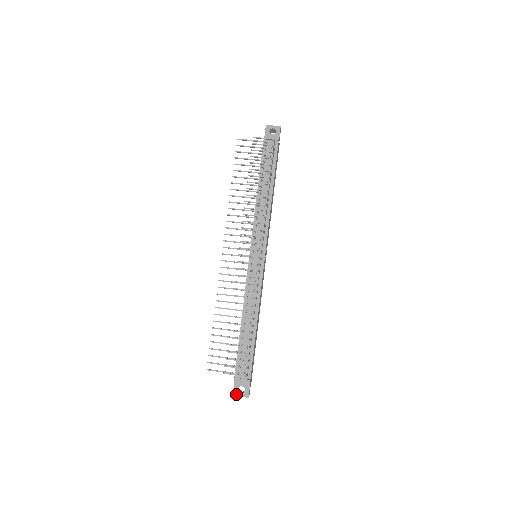
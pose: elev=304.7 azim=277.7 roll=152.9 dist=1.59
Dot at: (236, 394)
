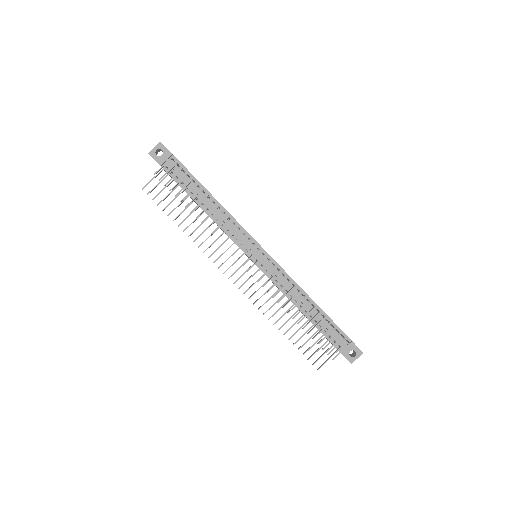
Dot at: (352, 361)
